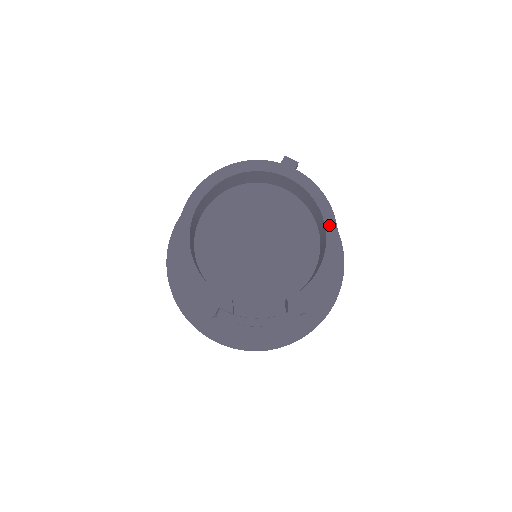
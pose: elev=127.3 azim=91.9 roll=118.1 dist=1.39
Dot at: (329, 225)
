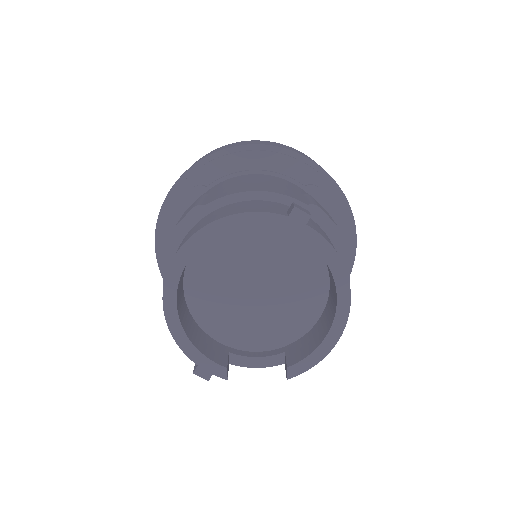
Dot at: (341, 293)
